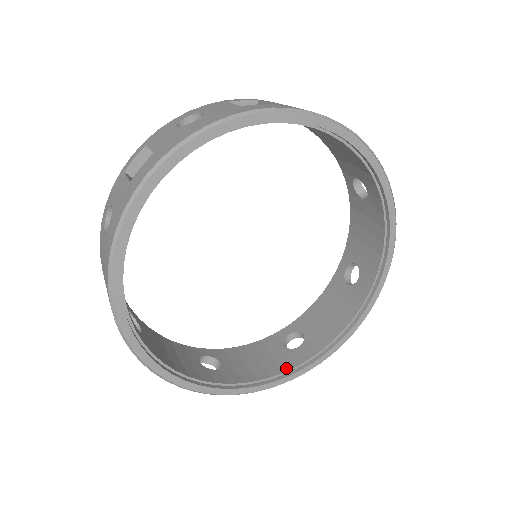
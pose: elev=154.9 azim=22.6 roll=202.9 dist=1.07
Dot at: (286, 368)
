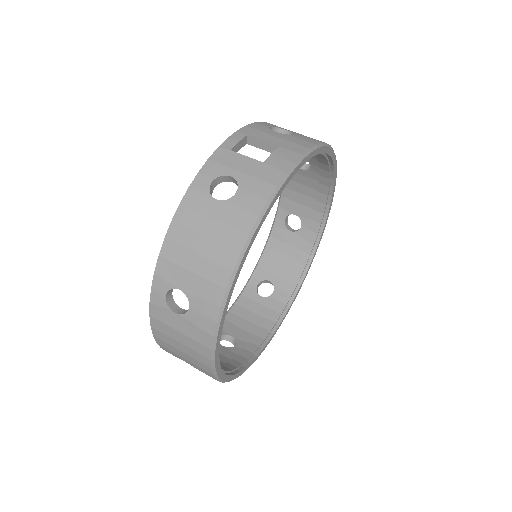
Dot at: (241, 361)
